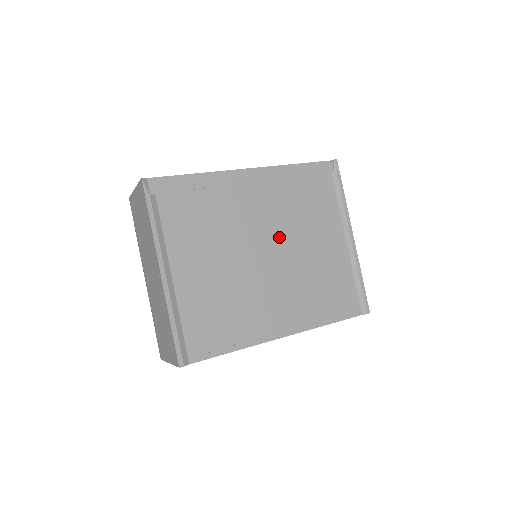
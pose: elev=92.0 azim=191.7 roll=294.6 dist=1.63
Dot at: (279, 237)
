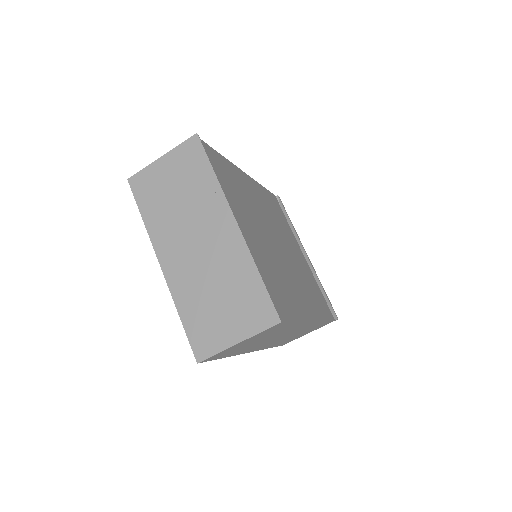
Dot at: (278, 235)
